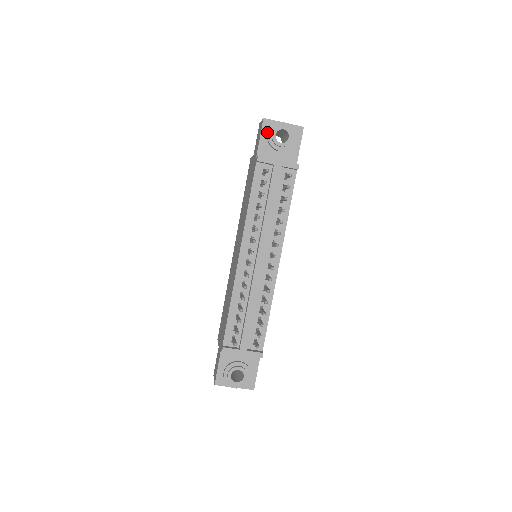
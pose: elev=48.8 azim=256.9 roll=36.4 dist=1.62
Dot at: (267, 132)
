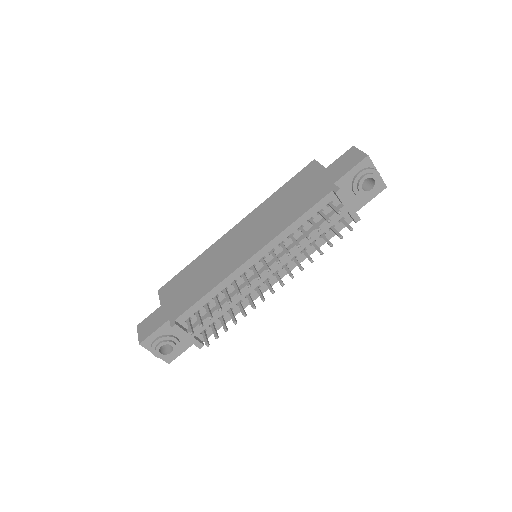
Dot at: (360, 169)
